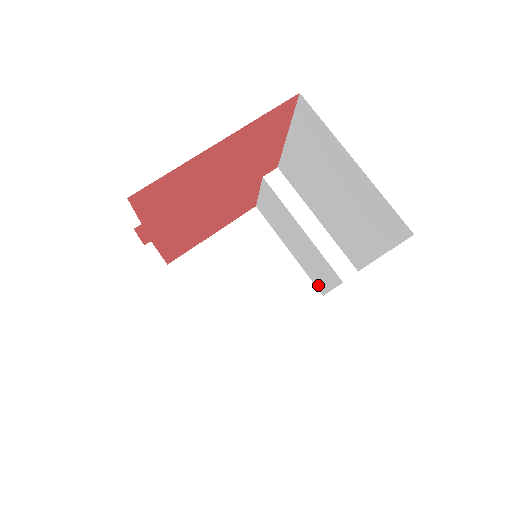
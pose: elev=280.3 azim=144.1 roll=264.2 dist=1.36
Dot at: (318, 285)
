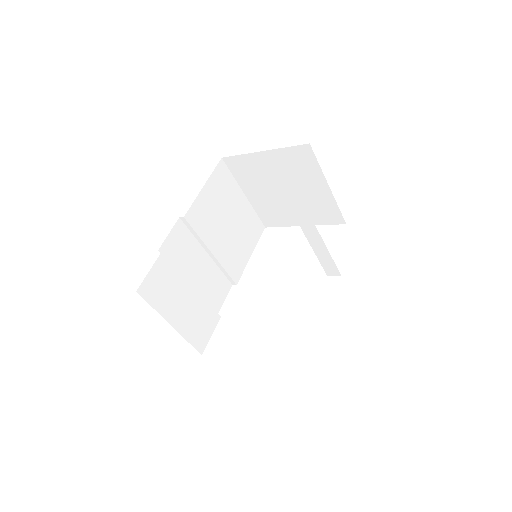
Dot at: occluded
